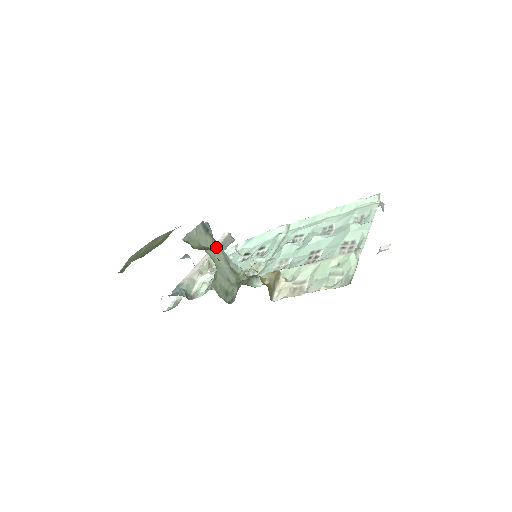
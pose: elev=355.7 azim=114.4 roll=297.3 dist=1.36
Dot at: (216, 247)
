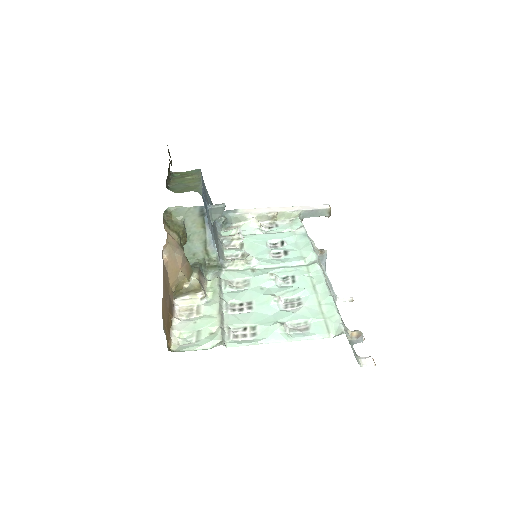
Dot at: (202, 229)
